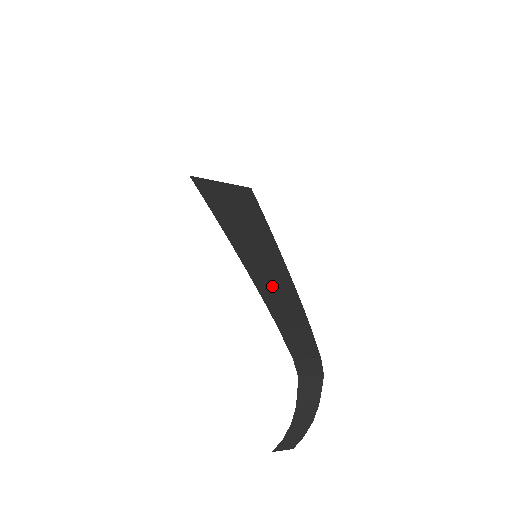
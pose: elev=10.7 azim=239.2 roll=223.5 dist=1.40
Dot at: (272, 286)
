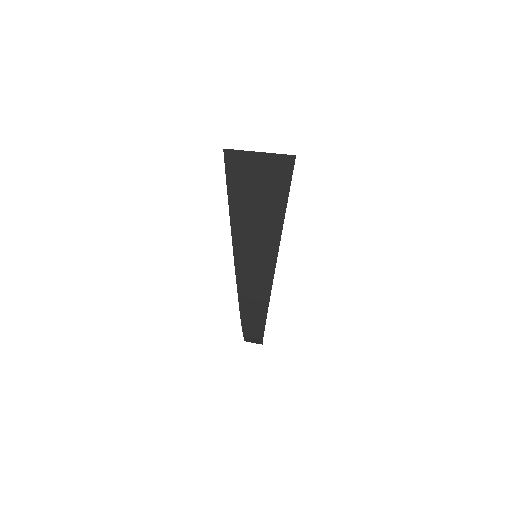
Dot at: (251, 291)
